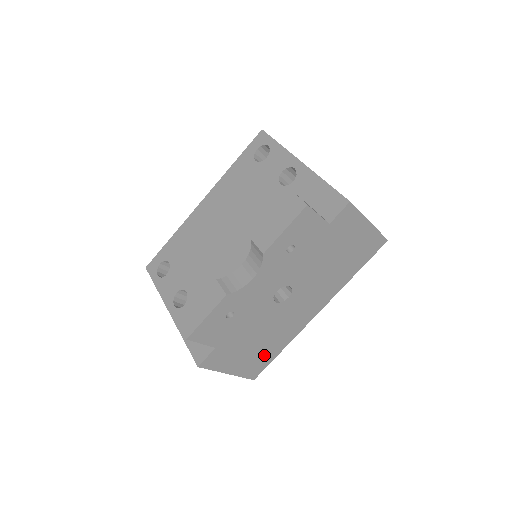
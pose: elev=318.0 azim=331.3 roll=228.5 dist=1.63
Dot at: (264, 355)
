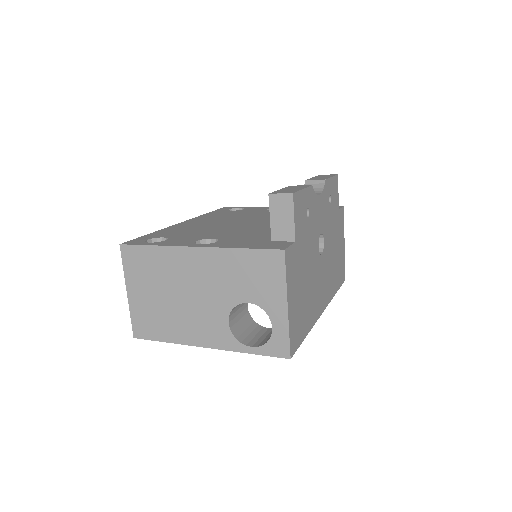
Dot at: (302, 320)
